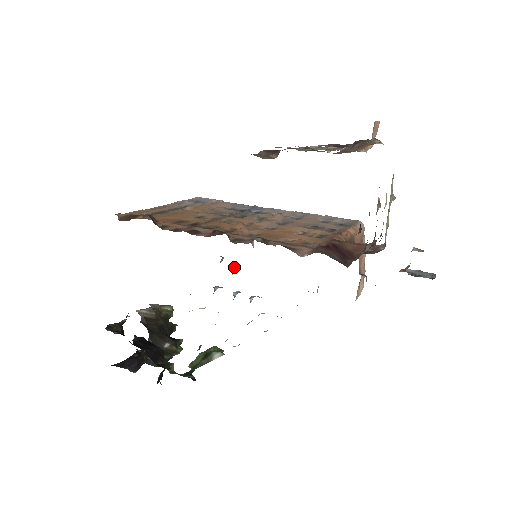
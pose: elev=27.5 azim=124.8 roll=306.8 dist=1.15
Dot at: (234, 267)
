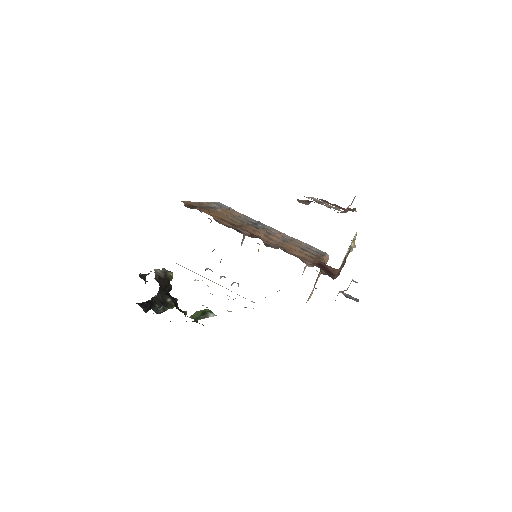
Dot at: occluded
